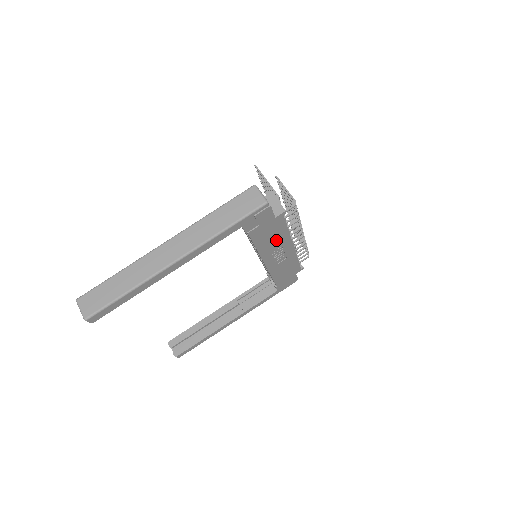
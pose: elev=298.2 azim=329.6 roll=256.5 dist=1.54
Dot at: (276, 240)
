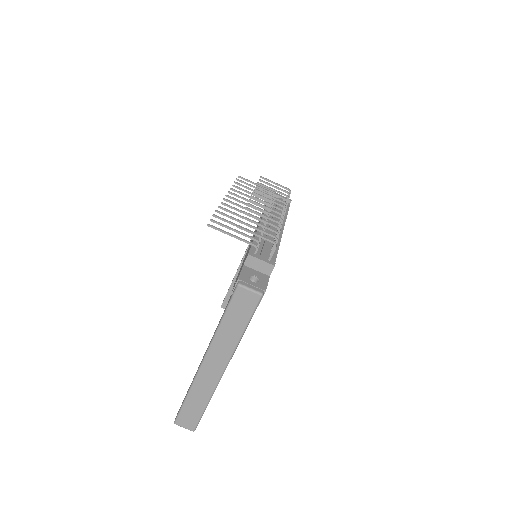
Dot at: occluded
